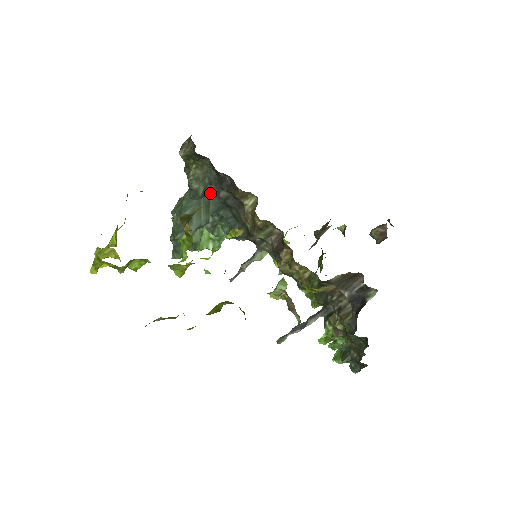
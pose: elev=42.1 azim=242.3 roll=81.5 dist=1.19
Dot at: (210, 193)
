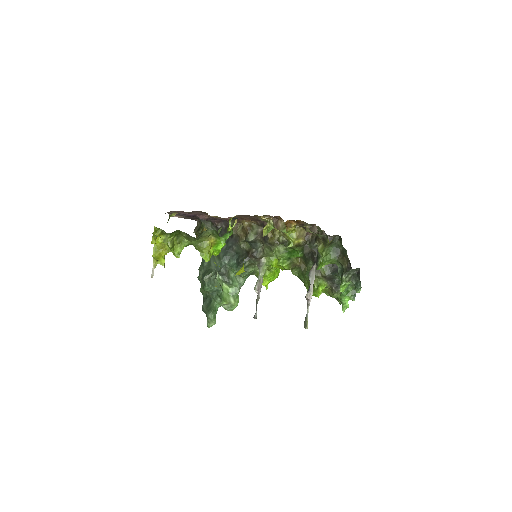
Dot at: occluded
